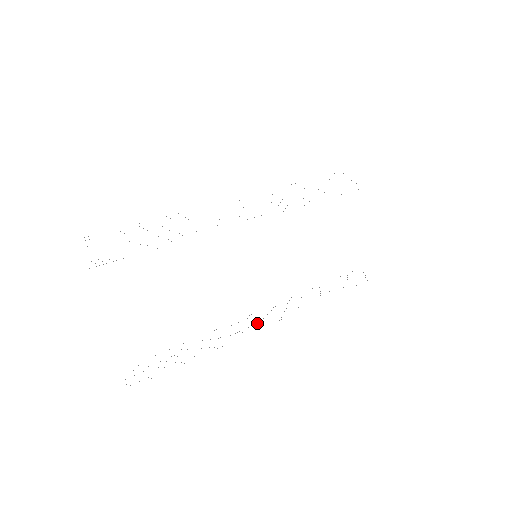
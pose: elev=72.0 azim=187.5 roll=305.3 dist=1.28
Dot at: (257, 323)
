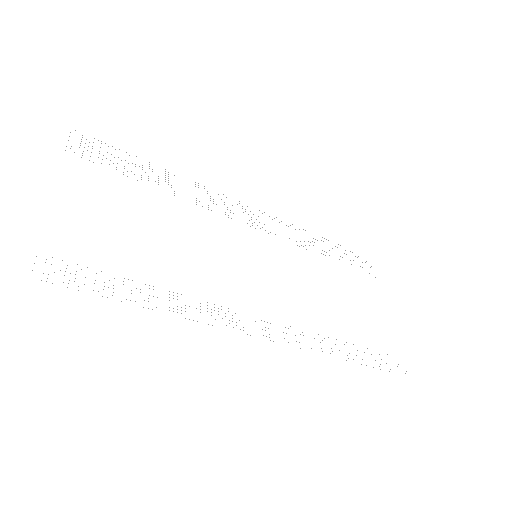
Dot at: occluded
